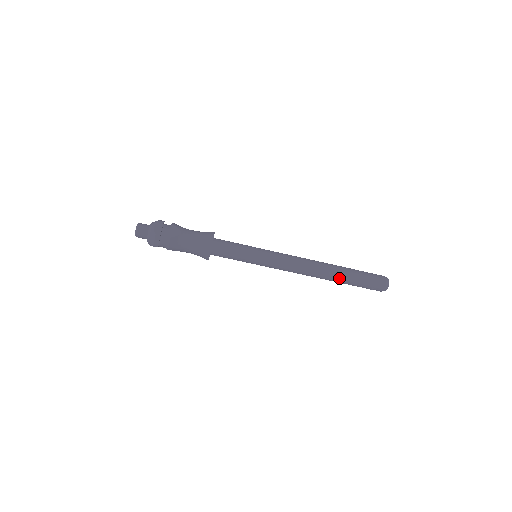
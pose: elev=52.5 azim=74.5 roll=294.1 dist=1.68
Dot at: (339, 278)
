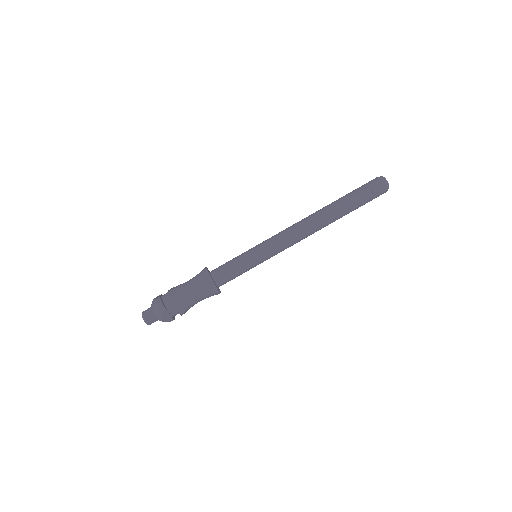
Dot at: (336, 206)
